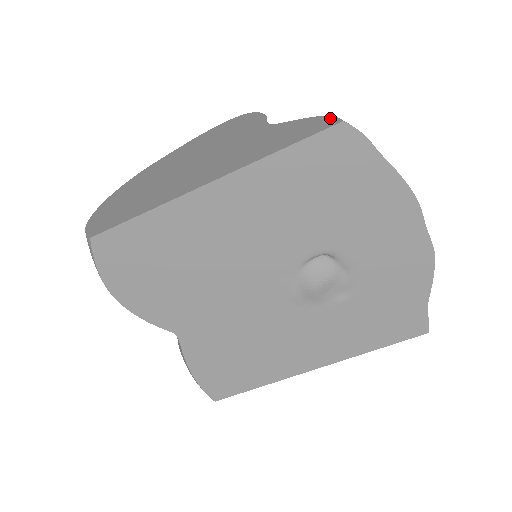
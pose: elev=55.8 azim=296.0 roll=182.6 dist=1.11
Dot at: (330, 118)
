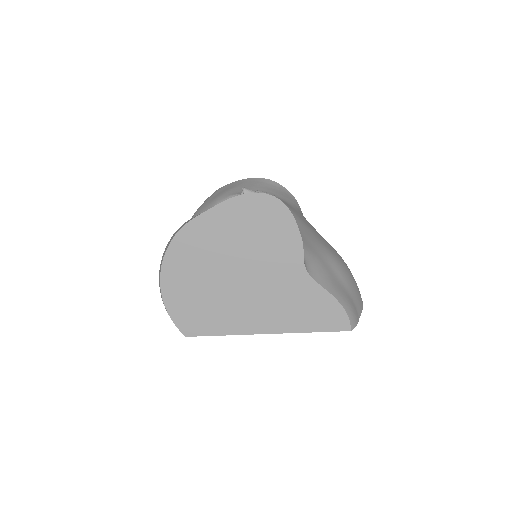
Dot at: (346, 318)
